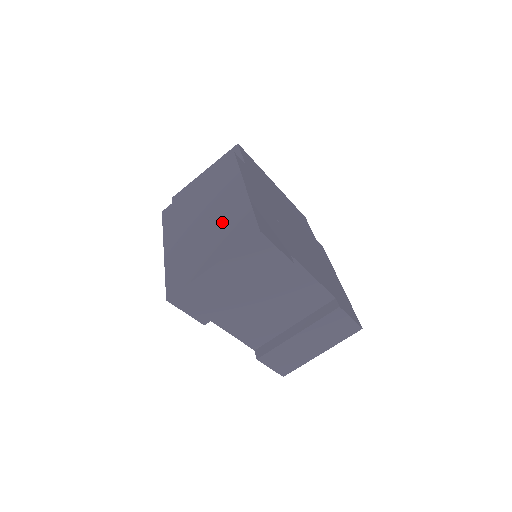
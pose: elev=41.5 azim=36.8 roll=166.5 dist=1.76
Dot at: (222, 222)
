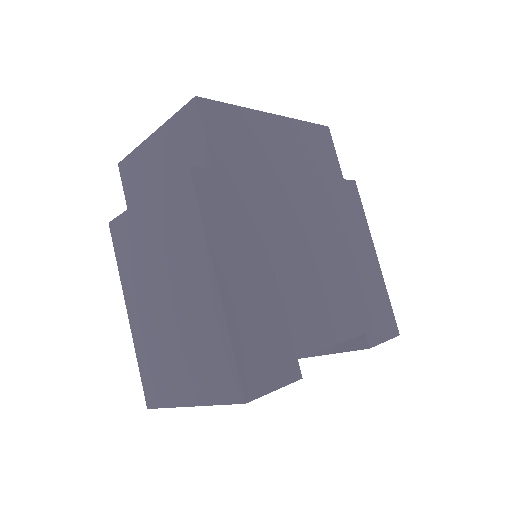
Dot at: (192, 331)
